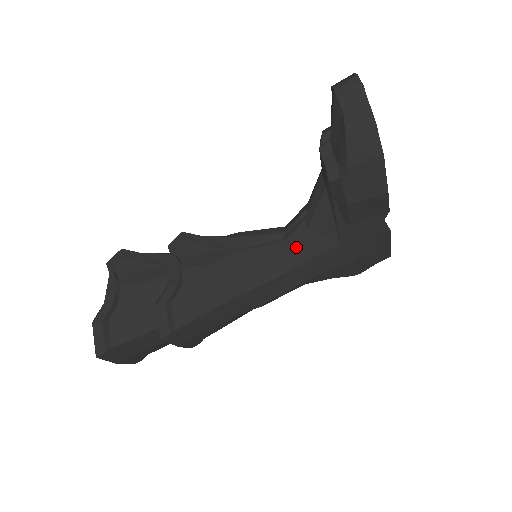
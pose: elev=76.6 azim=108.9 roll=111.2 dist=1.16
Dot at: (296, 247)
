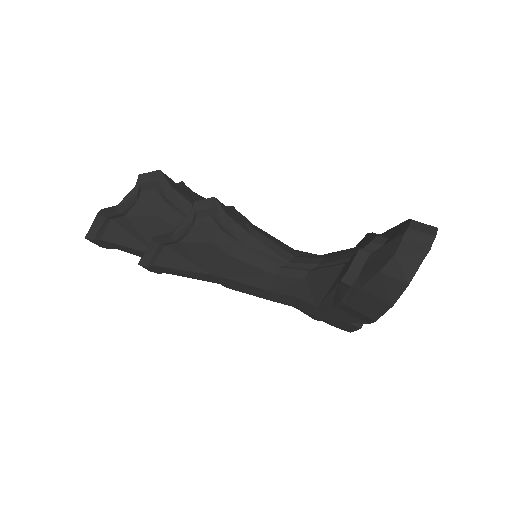
Dot at: (286, 282)
